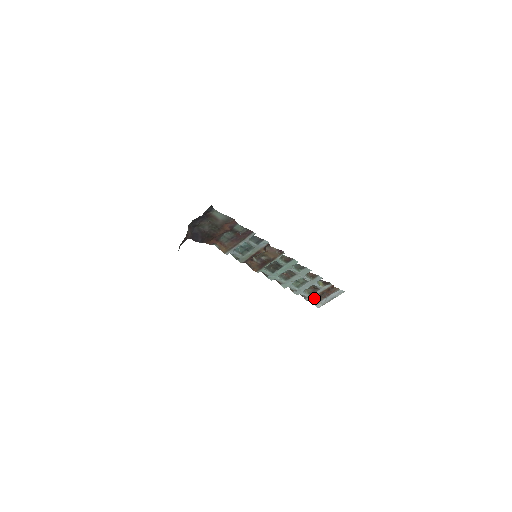
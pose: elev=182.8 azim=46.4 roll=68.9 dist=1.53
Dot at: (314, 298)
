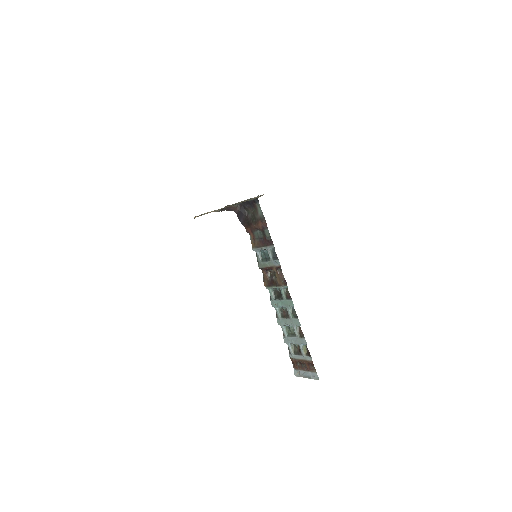
Dot at: (296, 361)
